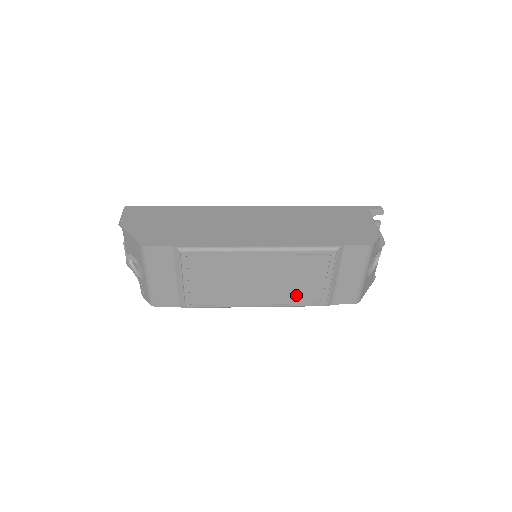
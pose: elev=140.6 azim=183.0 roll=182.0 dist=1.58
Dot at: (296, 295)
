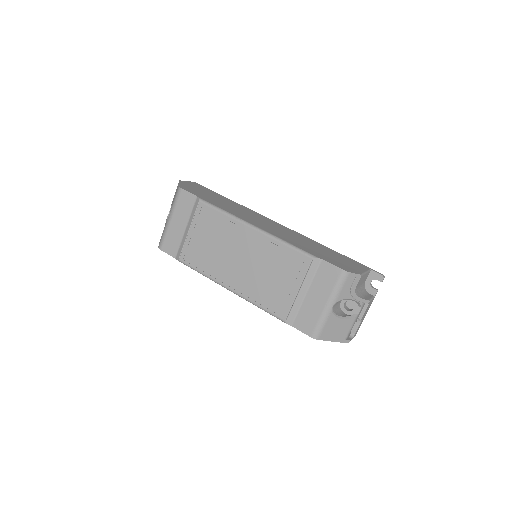
Dot at: (264, 293)
